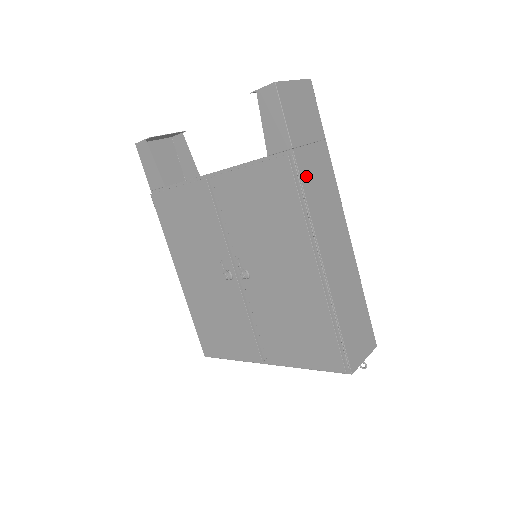
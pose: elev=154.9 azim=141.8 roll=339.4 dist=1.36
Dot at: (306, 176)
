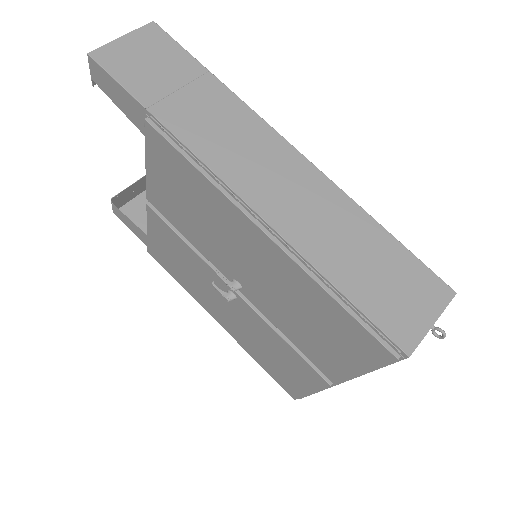
Dot at: (185, 128)
